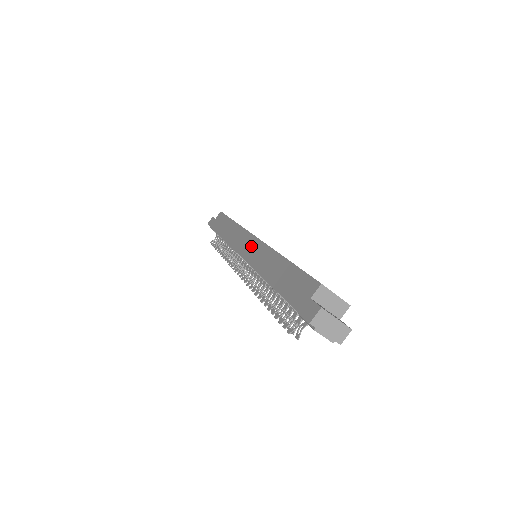
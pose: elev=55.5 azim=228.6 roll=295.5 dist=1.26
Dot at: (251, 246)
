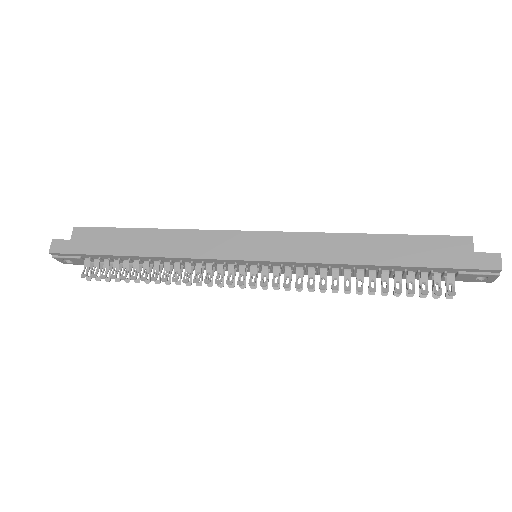
Dot at: (268, 243)
